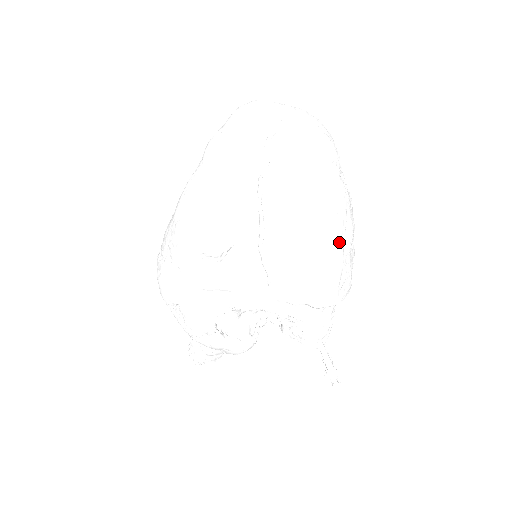
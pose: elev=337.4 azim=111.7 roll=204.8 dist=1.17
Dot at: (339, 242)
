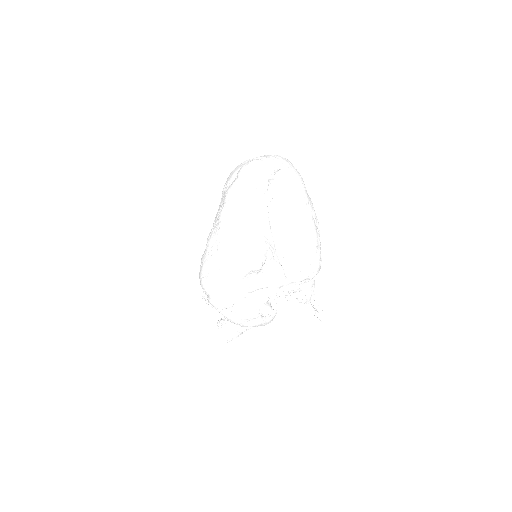
Dot at: (317, 235)
